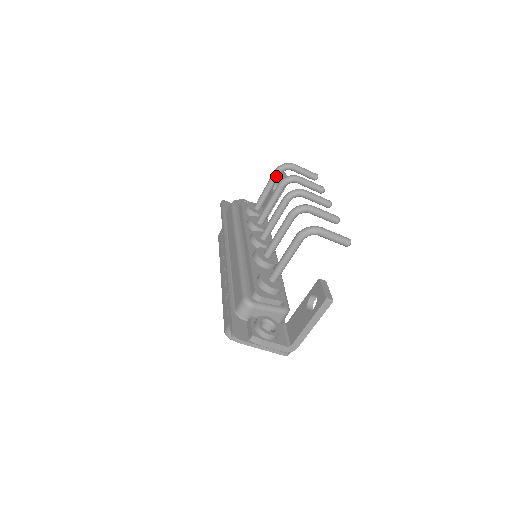
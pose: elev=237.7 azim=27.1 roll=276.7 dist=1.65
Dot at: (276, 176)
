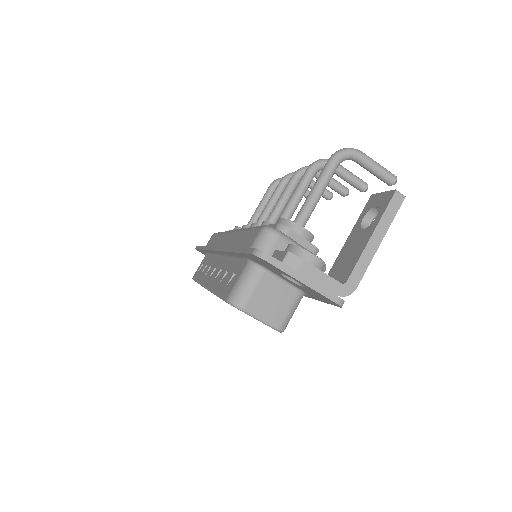
Dot at: (272, 189)
